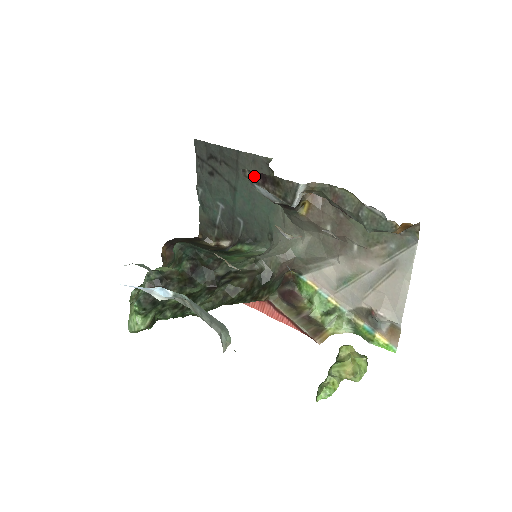
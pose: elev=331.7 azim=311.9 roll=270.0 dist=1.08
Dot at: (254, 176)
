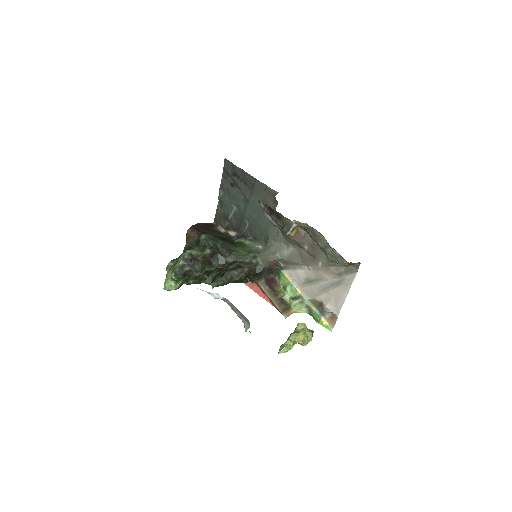
Dot at: (265, 207)
